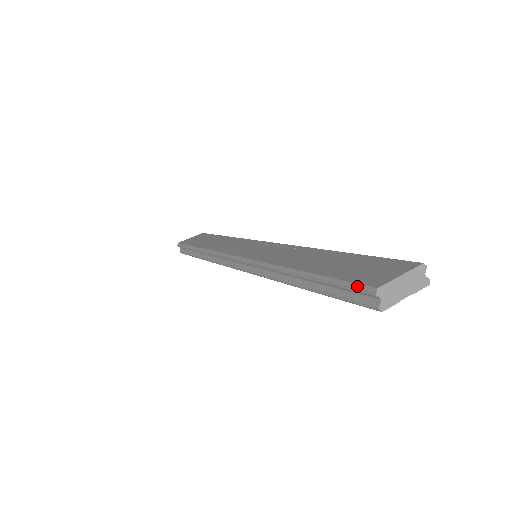
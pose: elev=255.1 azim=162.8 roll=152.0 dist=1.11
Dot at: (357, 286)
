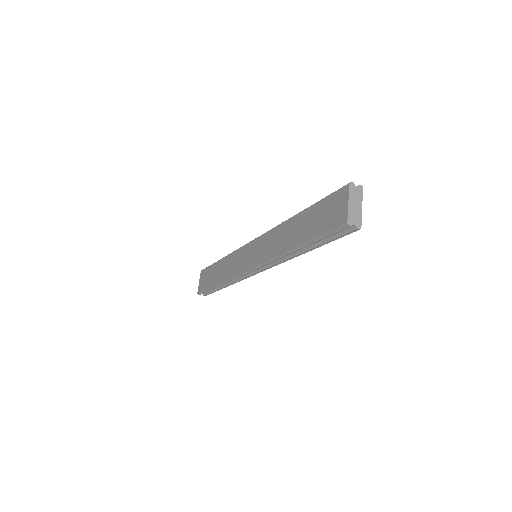
Dot at: (336, 230)
